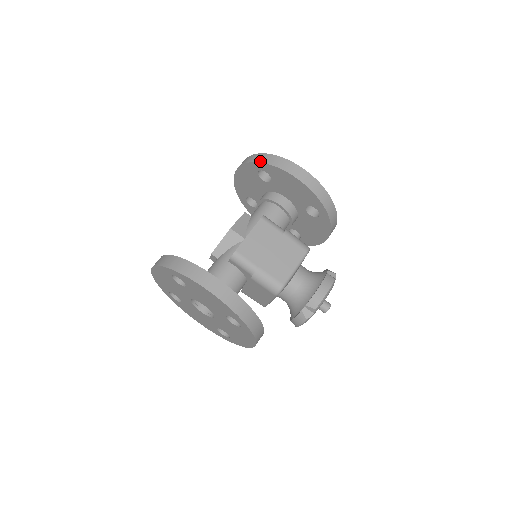
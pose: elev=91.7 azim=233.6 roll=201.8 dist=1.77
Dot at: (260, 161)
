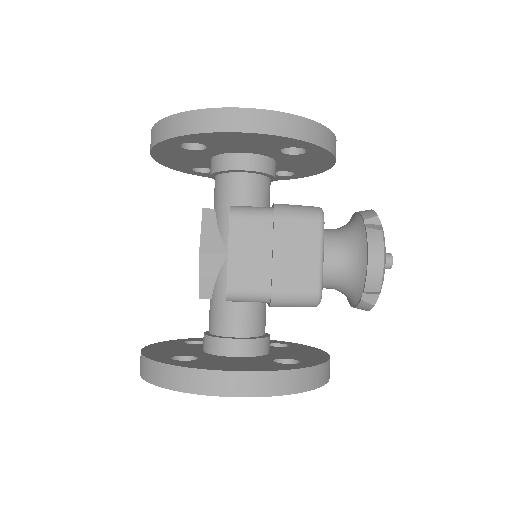
Dot at: (171, 135)
